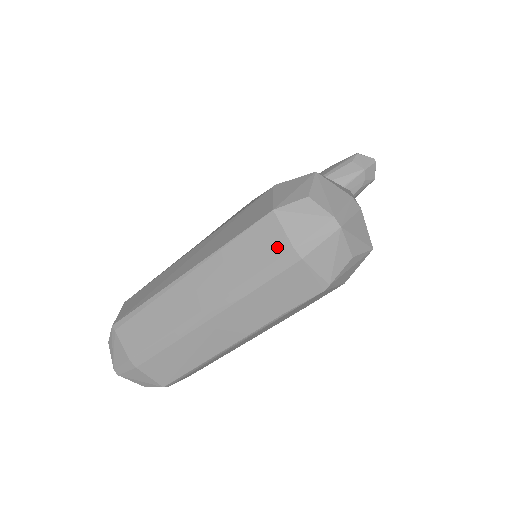
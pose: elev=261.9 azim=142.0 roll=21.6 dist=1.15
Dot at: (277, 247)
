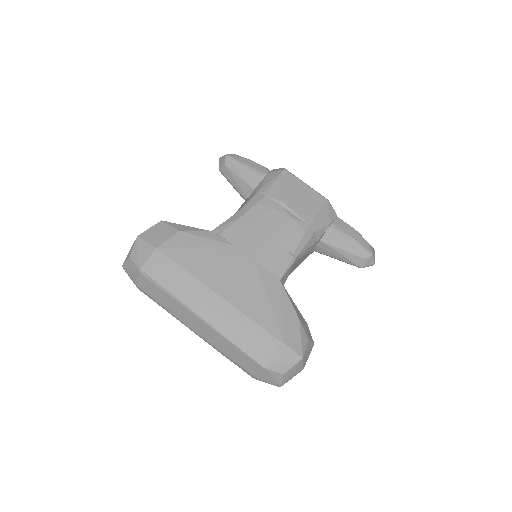
Dot at: (250, 370)
